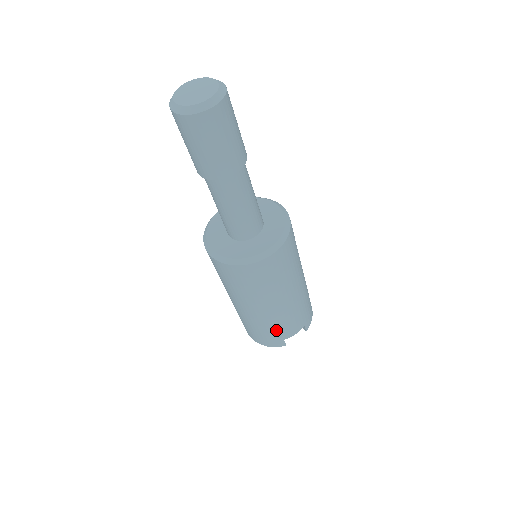
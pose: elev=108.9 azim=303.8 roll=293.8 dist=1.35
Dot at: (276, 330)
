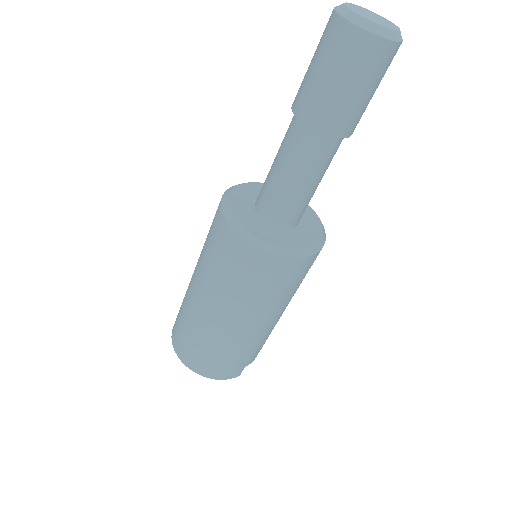
Dot at: (249, 353)
